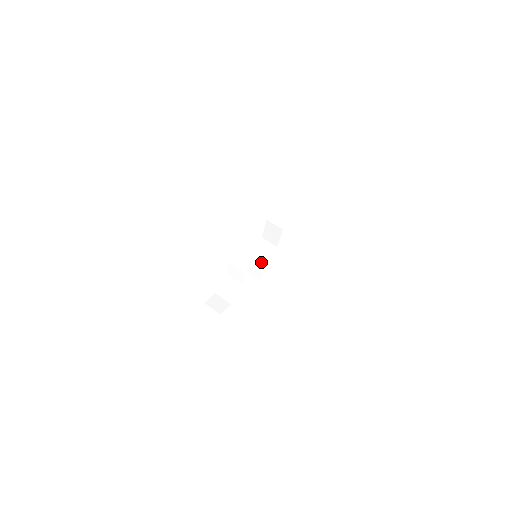
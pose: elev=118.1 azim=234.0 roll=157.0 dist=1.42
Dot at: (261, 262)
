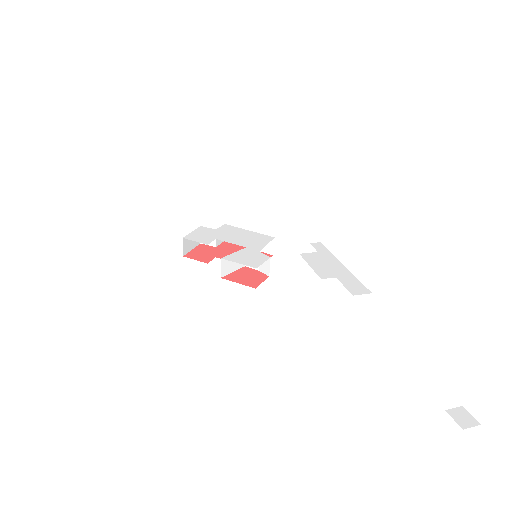
Dot at: occluded
